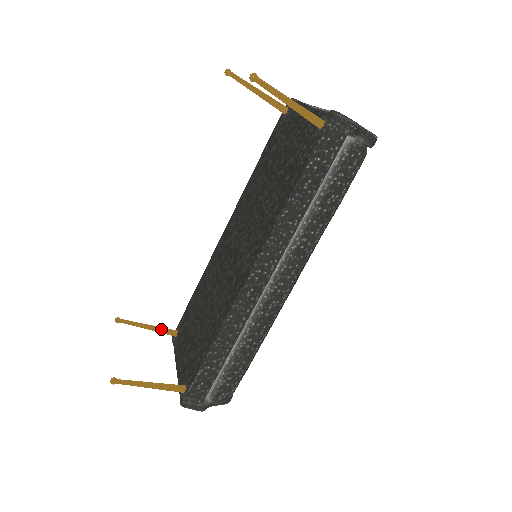
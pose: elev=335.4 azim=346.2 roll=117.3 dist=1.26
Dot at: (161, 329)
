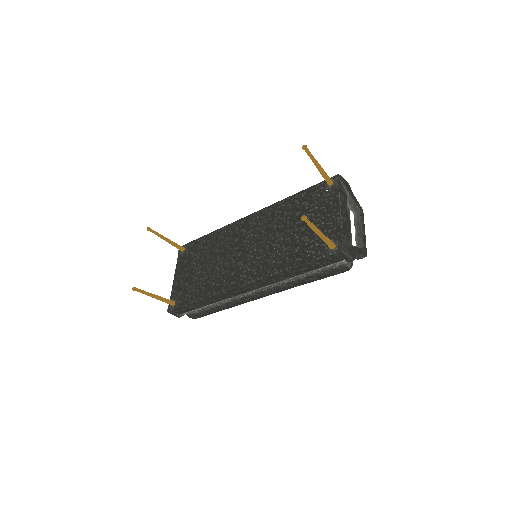
Dot at: (175, 245)
